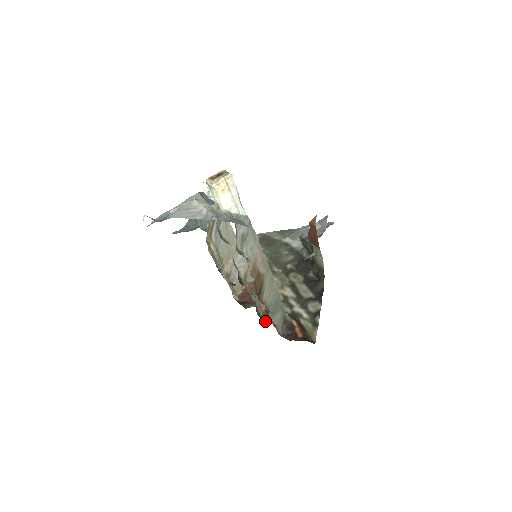
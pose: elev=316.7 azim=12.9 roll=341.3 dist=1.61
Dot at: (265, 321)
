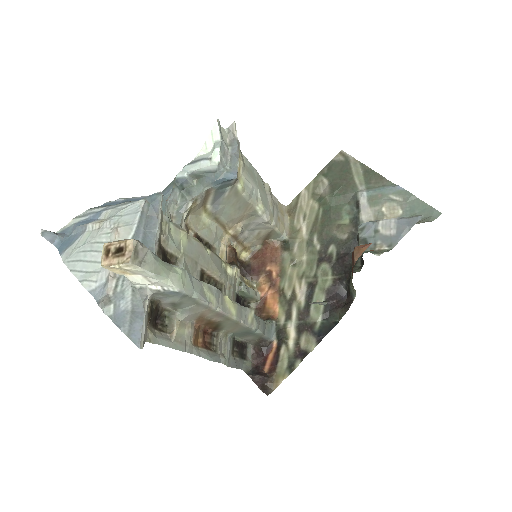
Dot at: occluded
